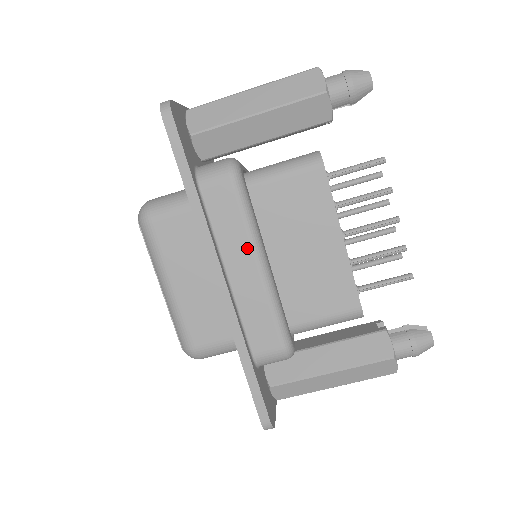
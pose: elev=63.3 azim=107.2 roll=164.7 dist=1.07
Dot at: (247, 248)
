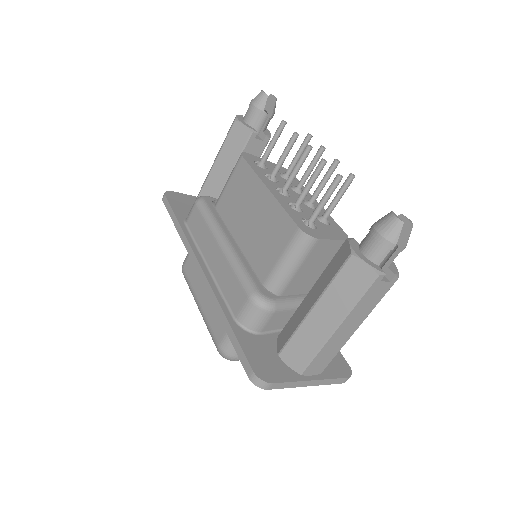
Dot at: (211, 238)
